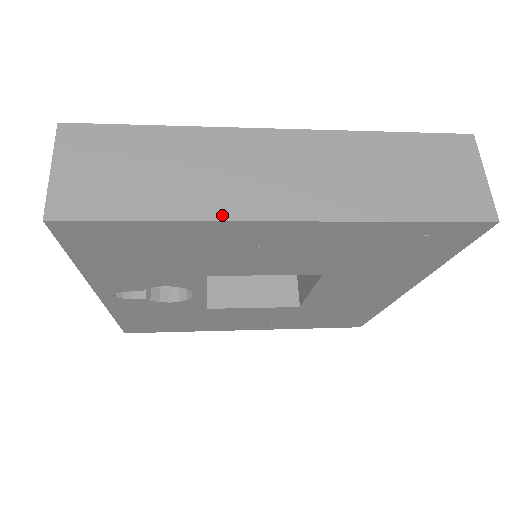
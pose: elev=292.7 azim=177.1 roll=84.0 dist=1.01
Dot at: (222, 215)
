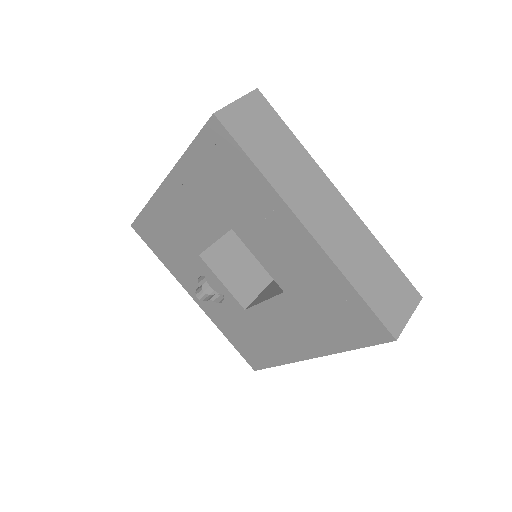
Dot at: (155, 194)
